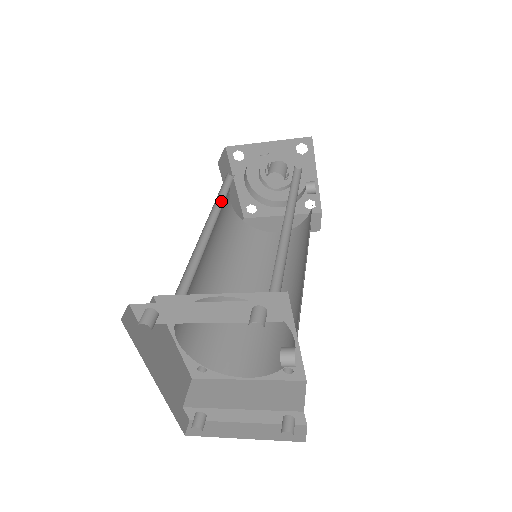
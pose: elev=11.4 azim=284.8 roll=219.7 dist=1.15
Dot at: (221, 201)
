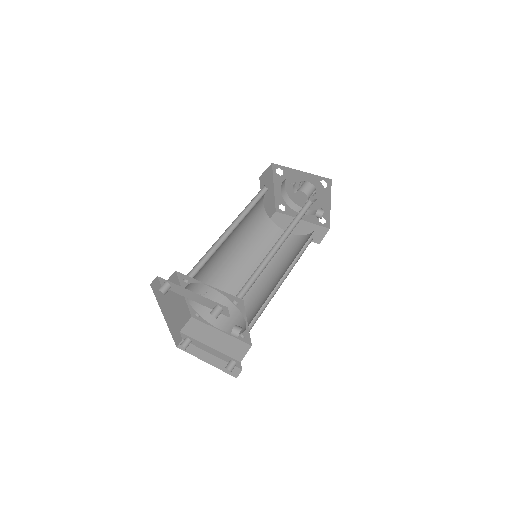
Dot at: (249, 209)
